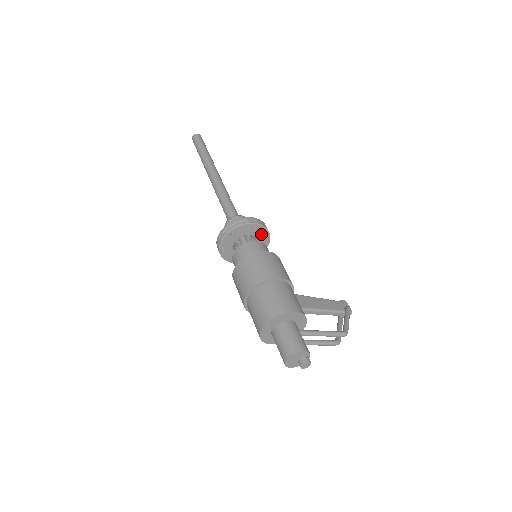
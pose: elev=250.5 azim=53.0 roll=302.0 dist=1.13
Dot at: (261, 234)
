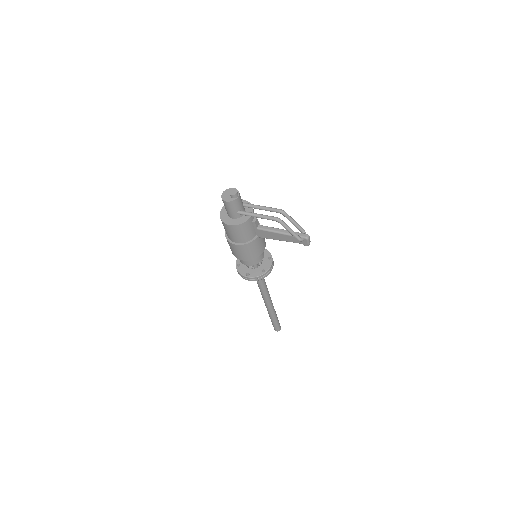
Dot at: (265, 255)
